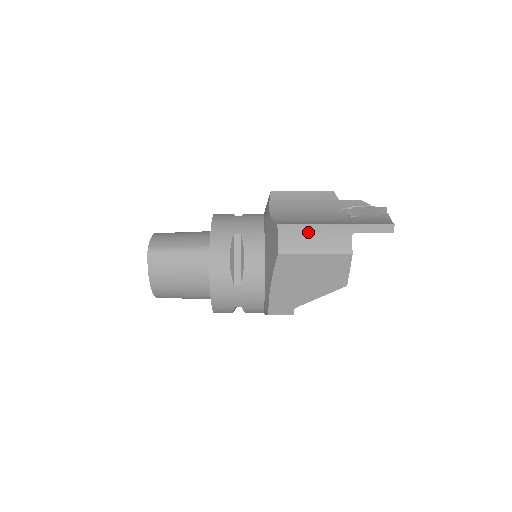
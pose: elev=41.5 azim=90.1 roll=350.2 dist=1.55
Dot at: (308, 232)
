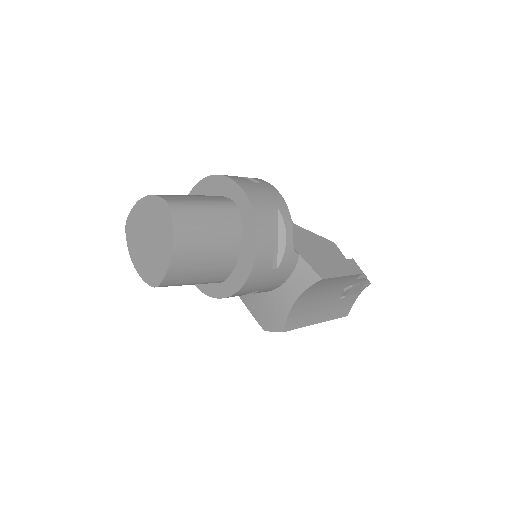
Dot at: occluded
